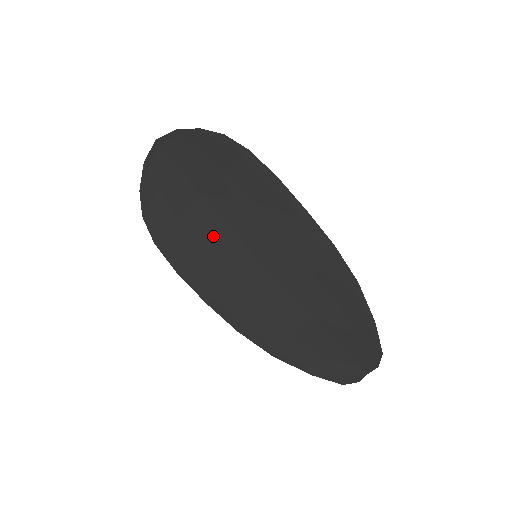
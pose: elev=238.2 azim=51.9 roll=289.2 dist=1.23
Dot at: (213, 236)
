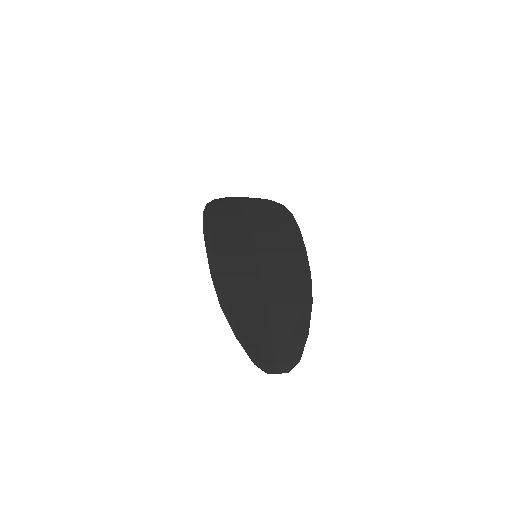
Dot at: (239, 232)
